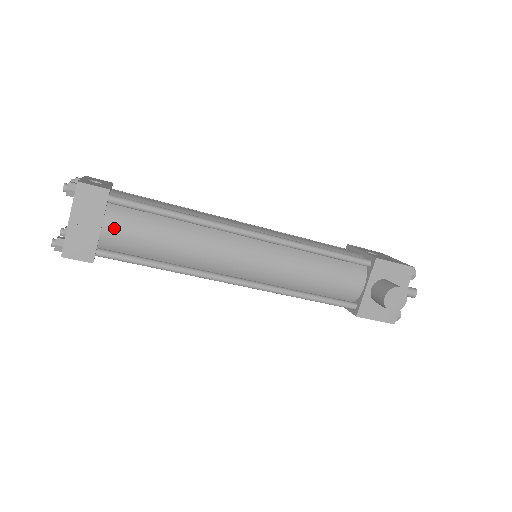
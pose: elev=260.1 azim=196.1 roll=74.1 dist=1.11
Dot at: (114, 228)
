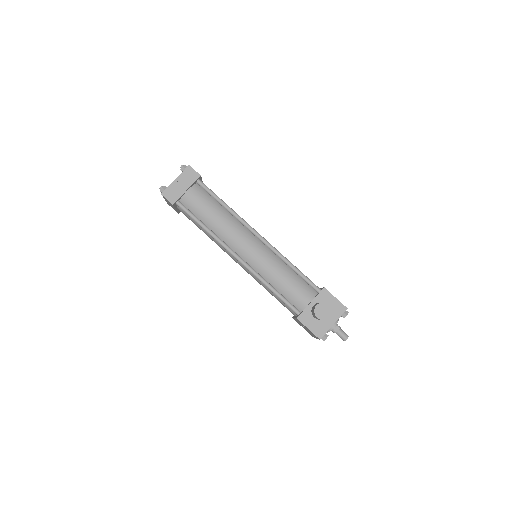
Dot at: (192, 194)
